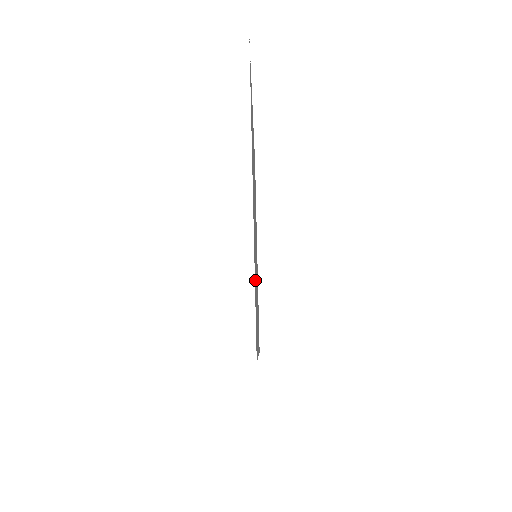
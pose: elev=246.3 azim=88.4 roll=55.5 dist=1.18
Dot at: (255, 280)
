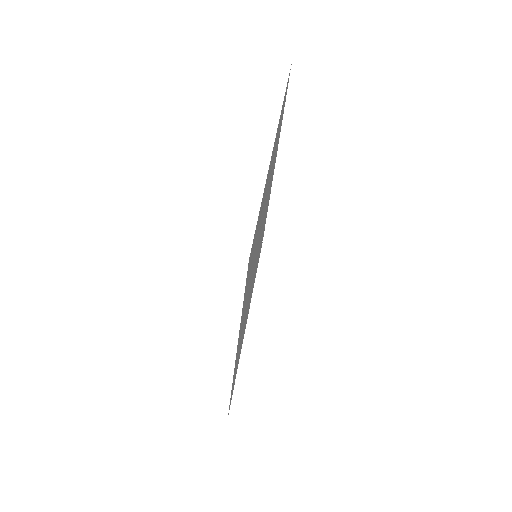
Dot at: occluded
